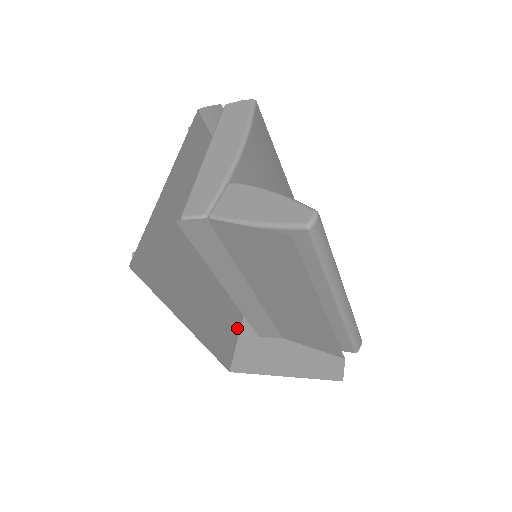
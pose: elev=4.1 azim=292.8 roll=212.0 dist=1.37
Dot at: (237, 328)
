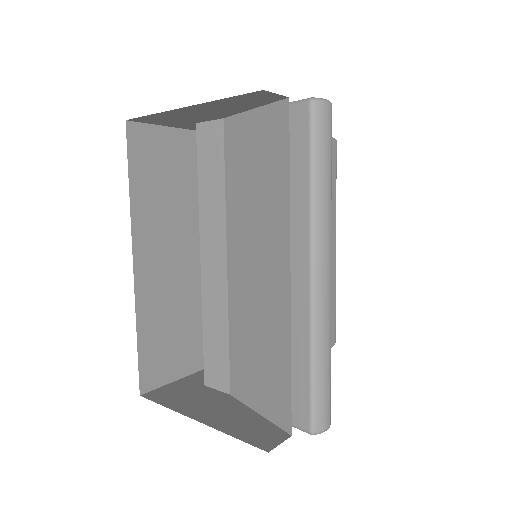
Dot at: (188, 367)
